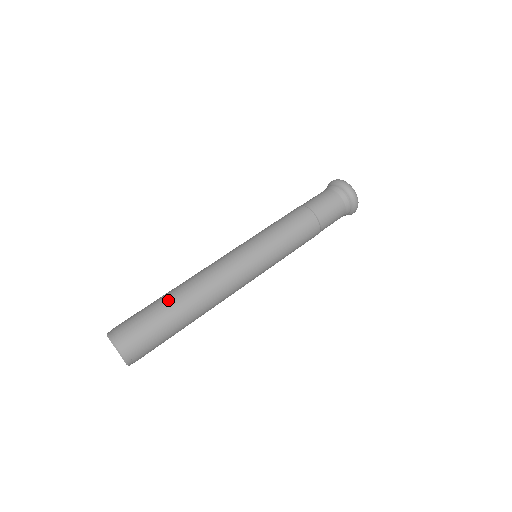
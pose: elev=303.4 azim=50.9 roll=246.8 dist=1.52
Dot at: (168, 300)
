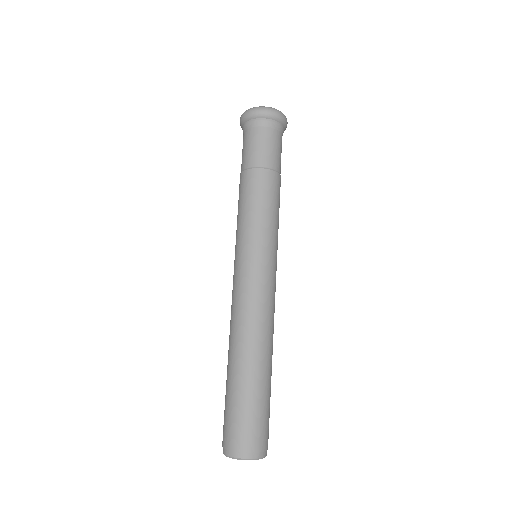
Dot at: (234, 377)
